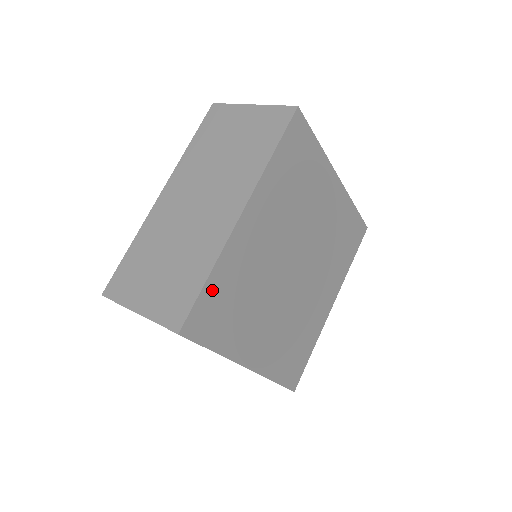
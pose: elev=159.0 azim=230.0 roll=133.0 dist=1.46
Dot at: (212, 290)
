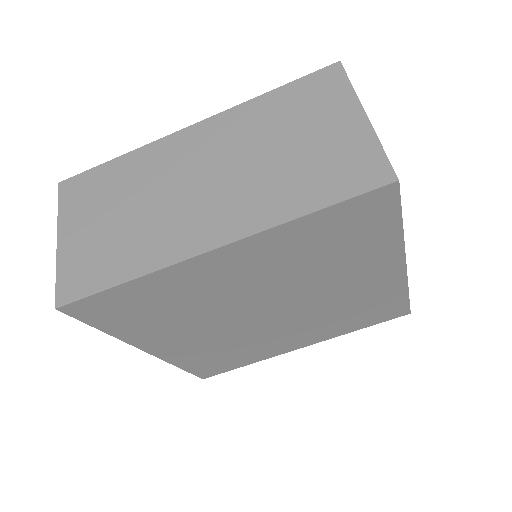
Dot at: (125, 293)
